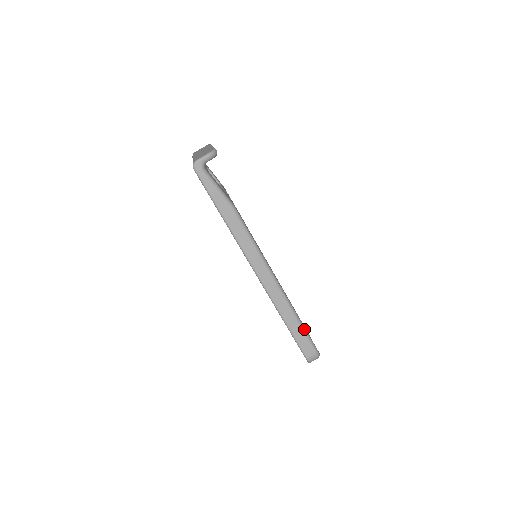
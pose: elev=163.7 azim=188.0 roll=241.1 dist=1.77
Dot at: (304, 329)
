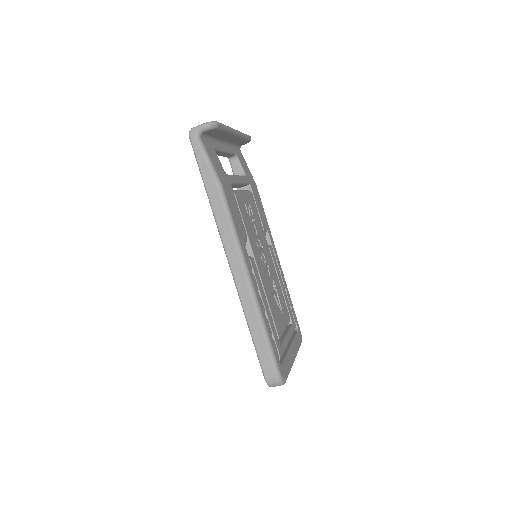
Dot at: (269, 343)
